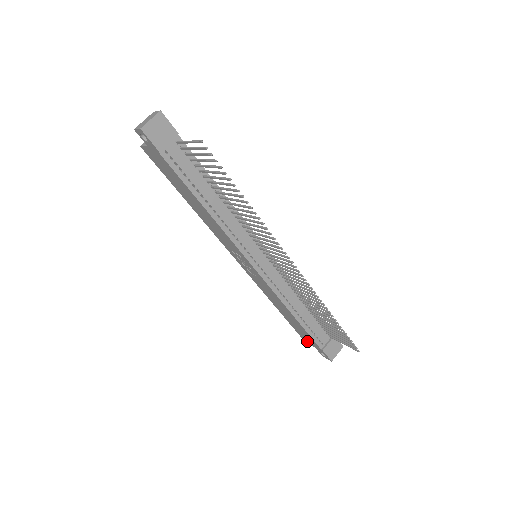
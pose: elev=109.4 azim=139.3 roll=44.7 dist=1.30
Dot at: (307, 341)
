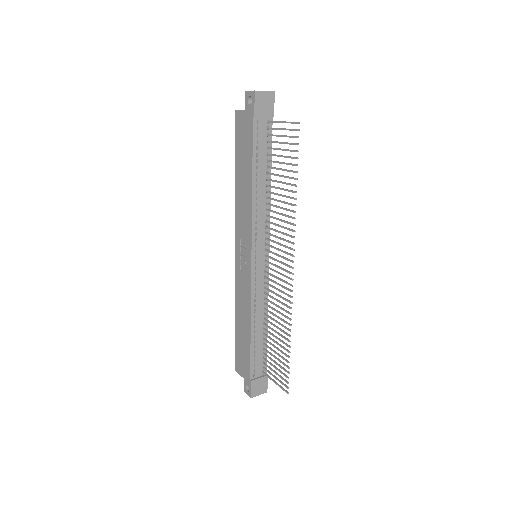
Dot at: (239, 368)
